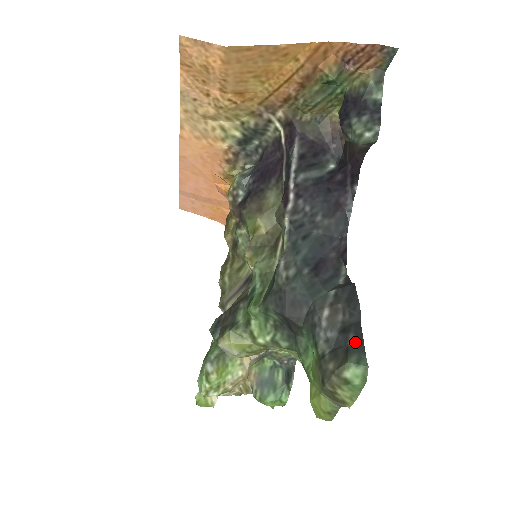
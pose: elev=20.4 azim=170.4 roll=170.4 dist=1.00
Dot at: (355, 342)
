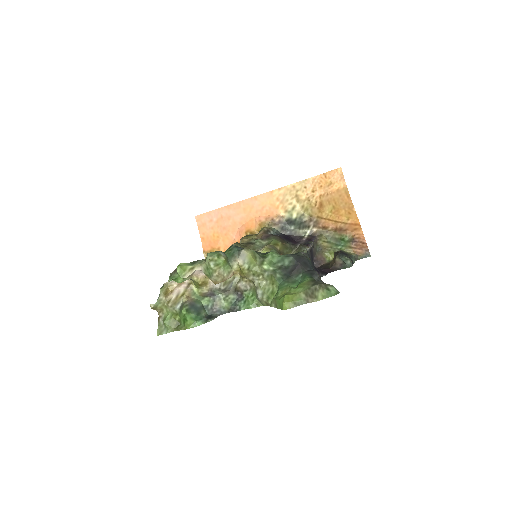
Dot at: occluded
